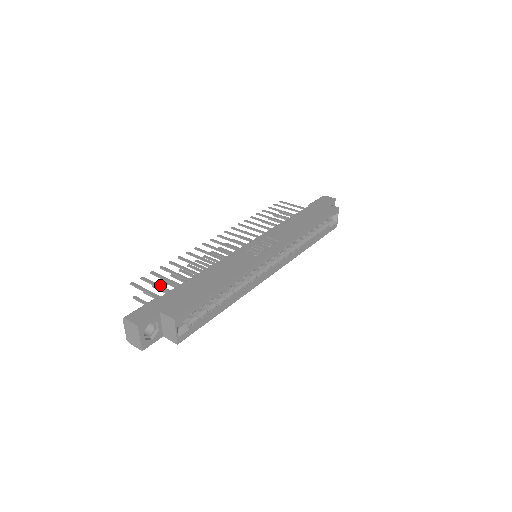
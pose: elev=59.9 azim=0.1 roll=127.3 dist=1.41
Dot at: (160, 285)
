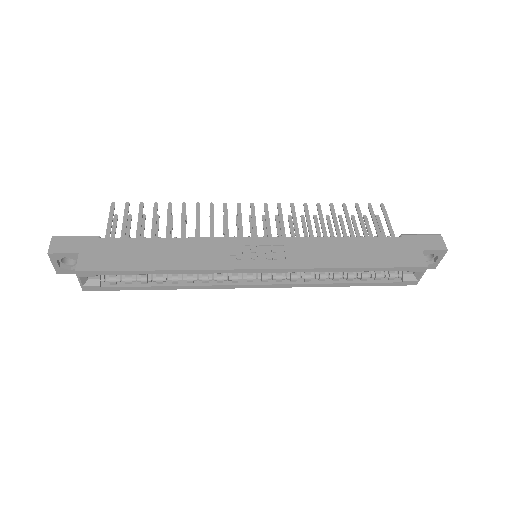
Dot at: (126, 223)
